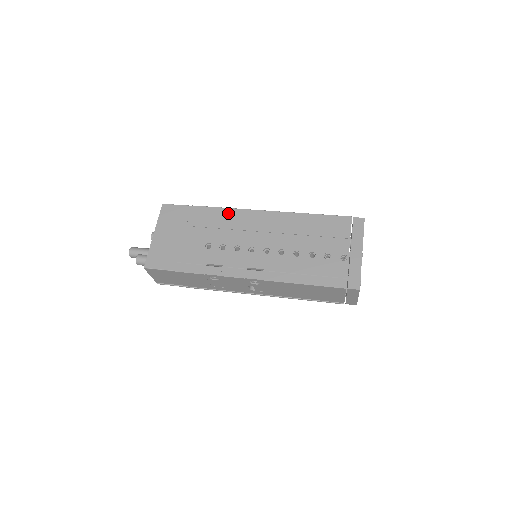
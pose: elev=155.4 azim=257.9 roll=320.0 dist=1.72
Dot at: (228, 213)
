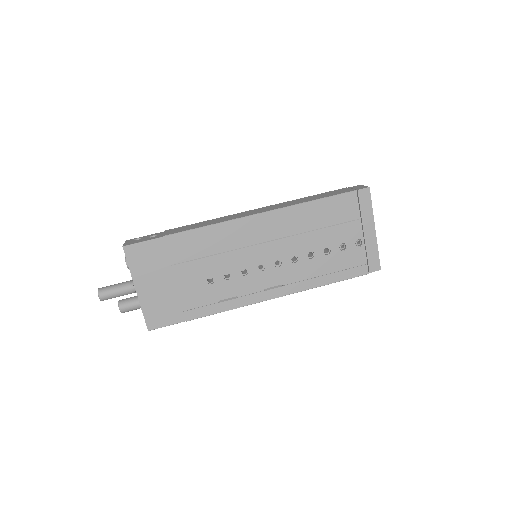
Dot at: (214, 232)
